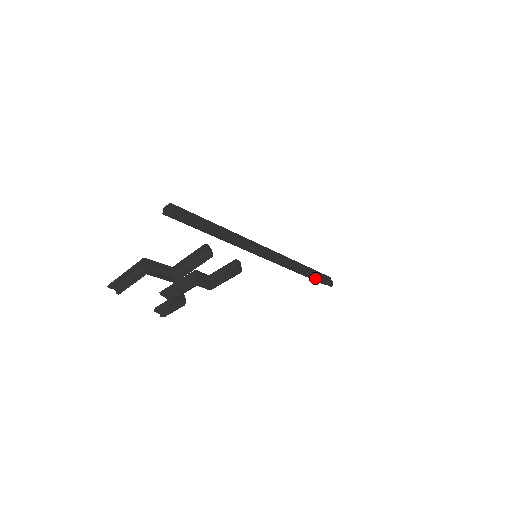
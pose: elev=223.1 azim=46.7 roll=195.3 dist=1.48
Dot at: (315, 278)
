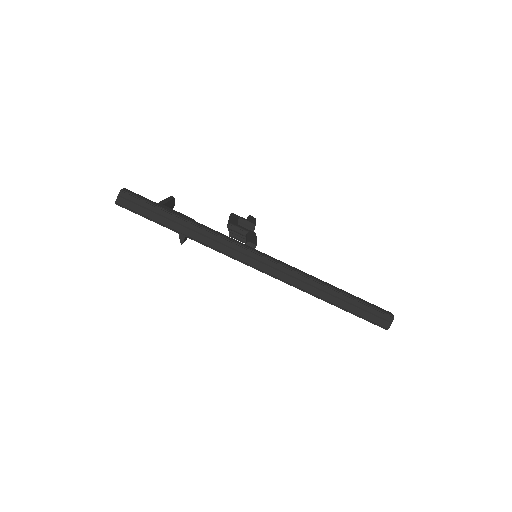
Dot at: (348, 311)
